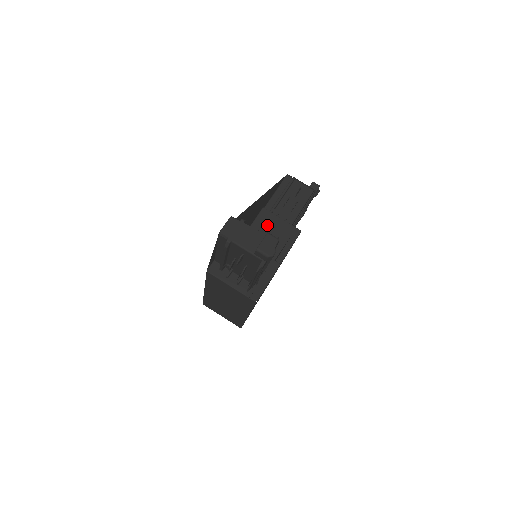
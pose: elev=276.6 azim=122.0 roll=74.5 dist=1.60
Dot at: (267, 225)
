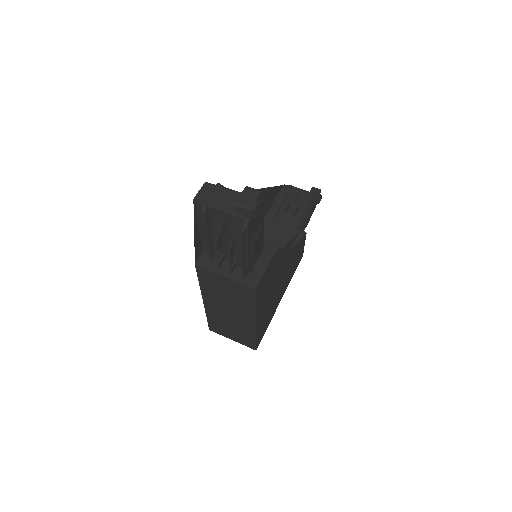
Dot at: (268, 232)
